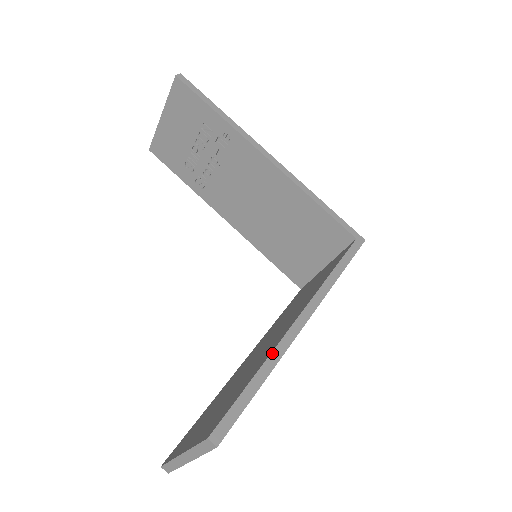
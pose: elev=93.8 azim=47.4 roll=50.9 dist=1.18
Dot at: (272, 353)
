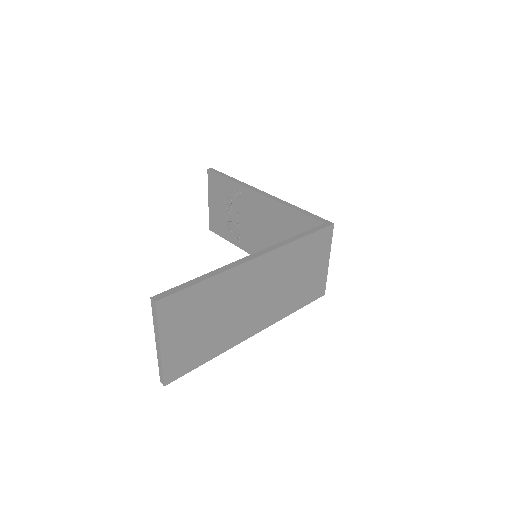
Dot at: (218, 269)
